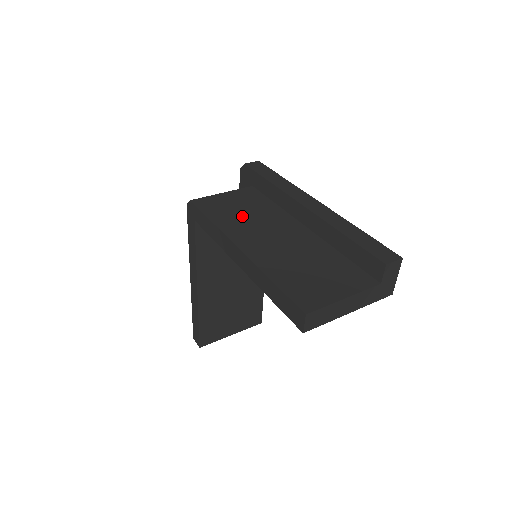
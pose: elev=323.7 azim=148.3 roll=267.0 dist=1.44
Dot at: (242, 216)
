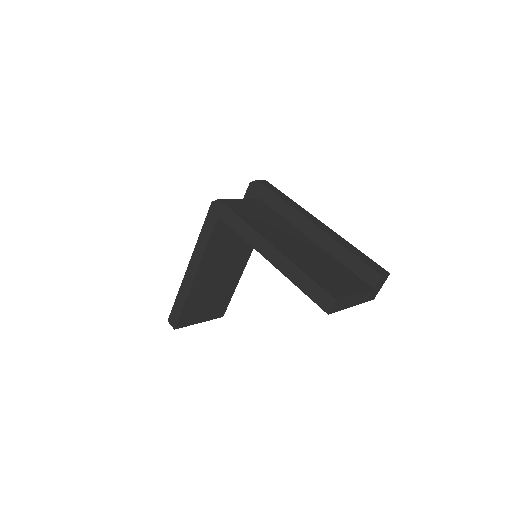
Dot at: (264, 221)
